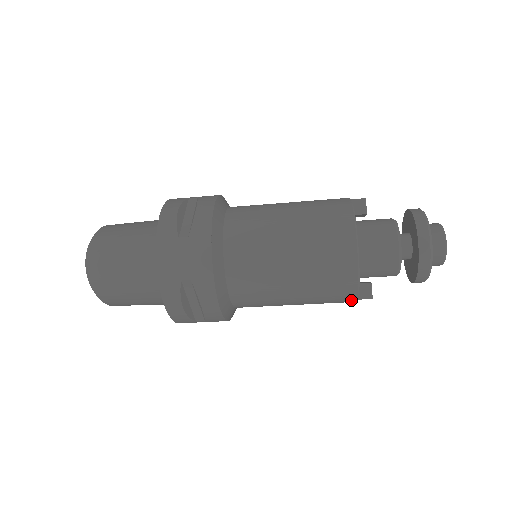
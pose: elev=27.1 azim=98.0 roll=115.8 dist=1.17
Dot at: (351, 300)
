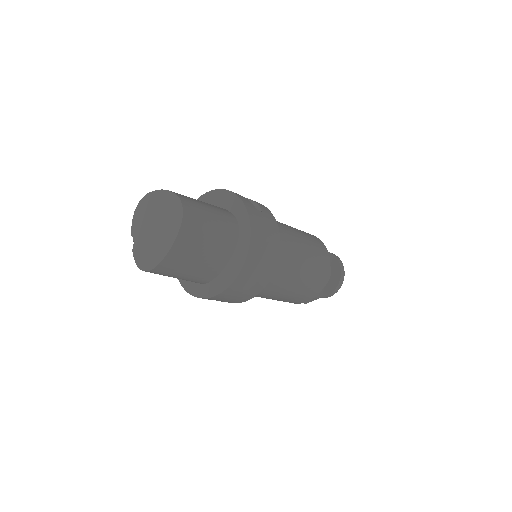
Dot at: (314, 295)
